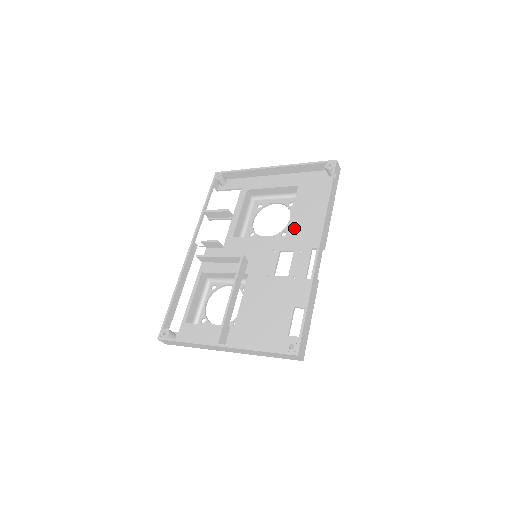
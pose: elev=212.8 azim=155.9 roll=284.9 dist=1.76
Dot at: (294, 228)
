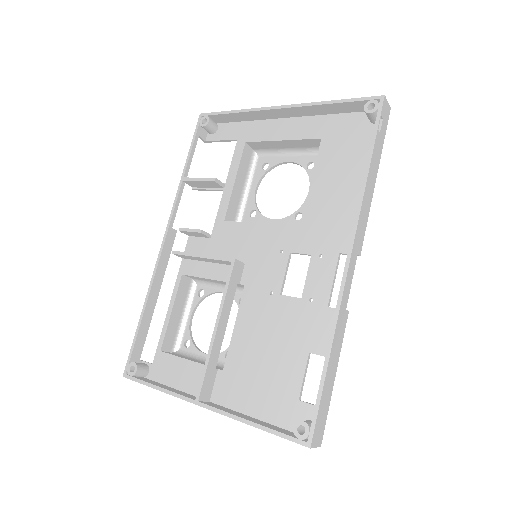
Dot at: (313, 214)
